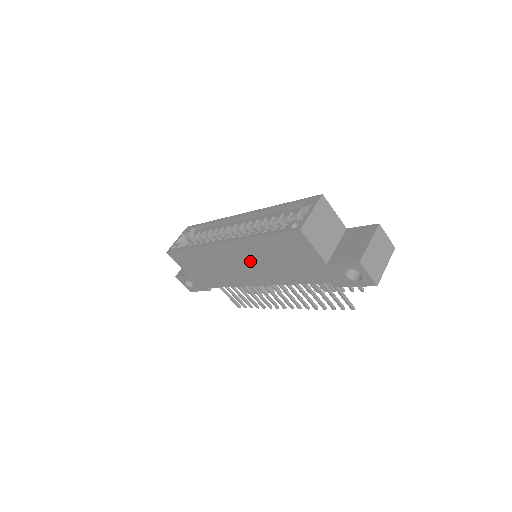
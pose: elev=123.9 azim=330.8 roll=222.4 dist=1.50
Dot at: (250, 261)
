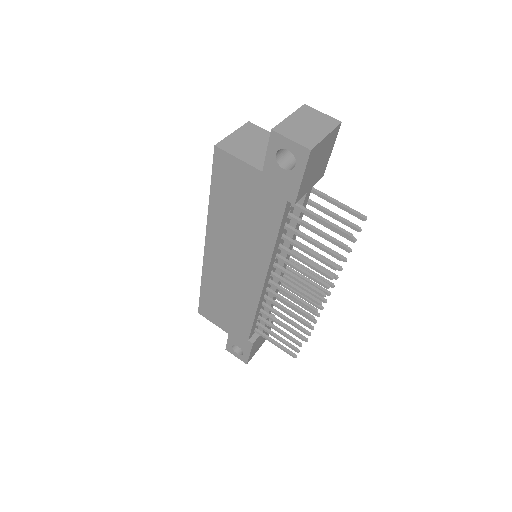
Dot at: (232, 248)
